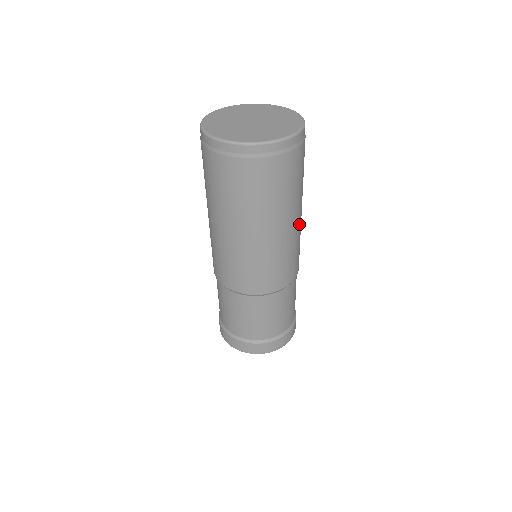
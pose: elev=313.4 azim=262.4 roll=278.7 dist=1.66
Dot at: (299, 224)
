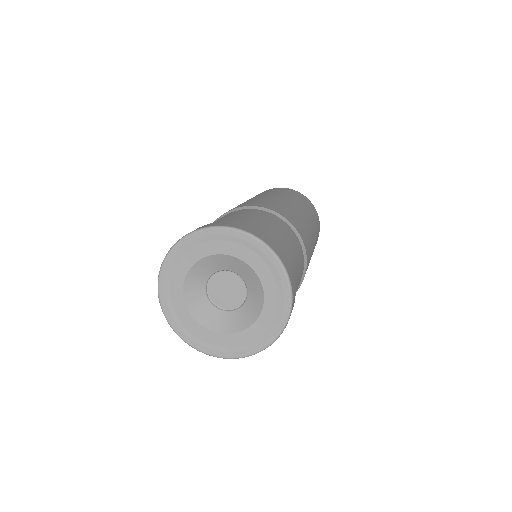
Dot at: (306, 220)
